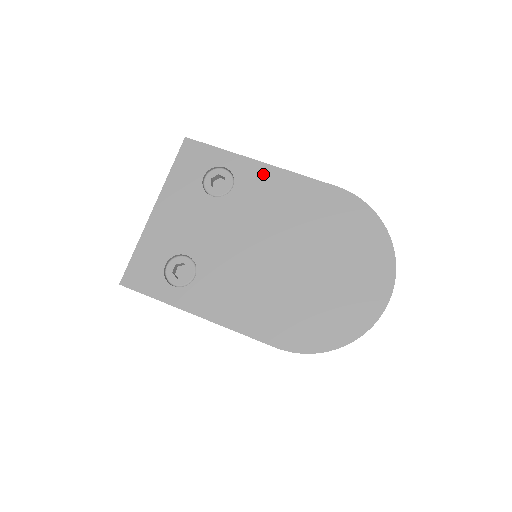
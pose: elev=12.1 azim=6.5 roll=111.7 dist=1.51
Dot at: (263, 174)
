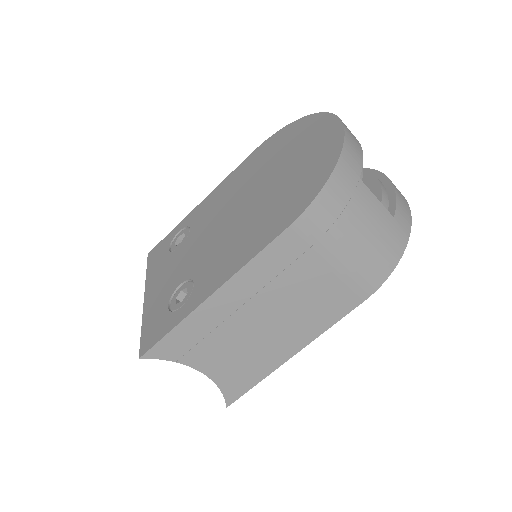
Dot at: (204, 204)
